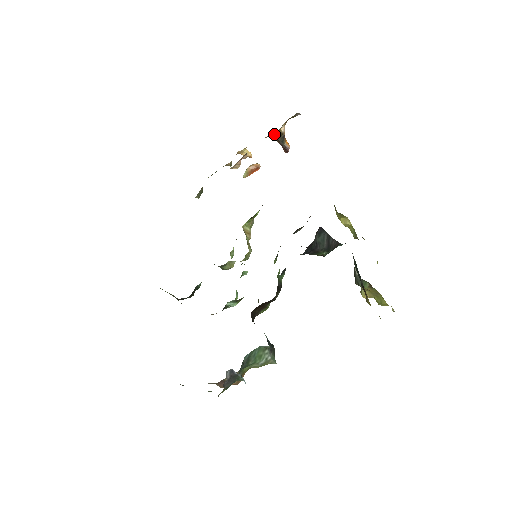
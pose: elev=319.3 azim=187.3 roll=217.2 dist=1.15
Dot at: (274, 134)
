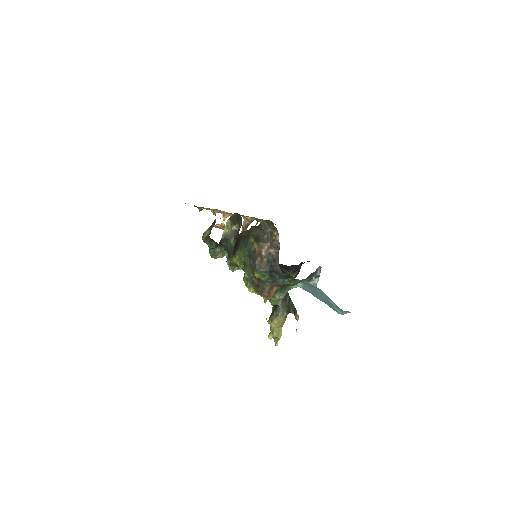
Dot at: (250, 219)
